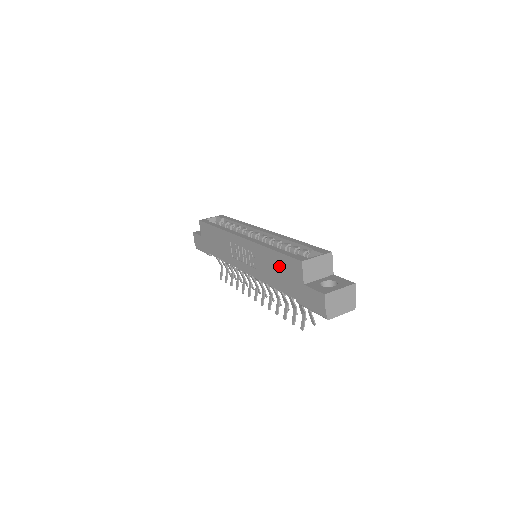
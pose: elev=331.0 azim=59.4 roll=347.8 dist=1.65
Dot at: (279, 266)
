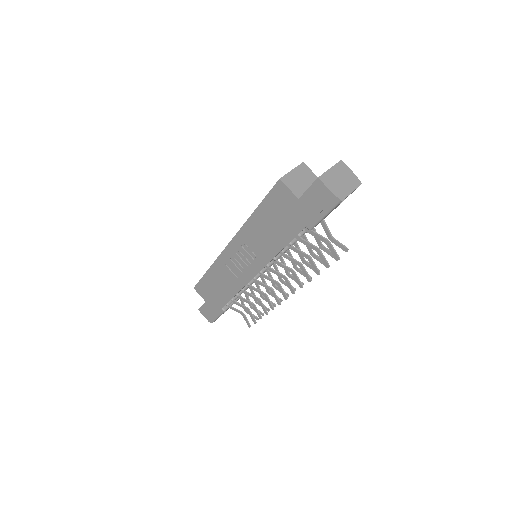
Dot at: (270, 217)
